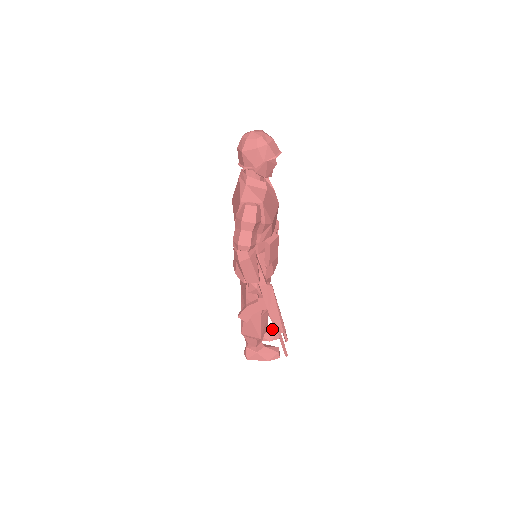
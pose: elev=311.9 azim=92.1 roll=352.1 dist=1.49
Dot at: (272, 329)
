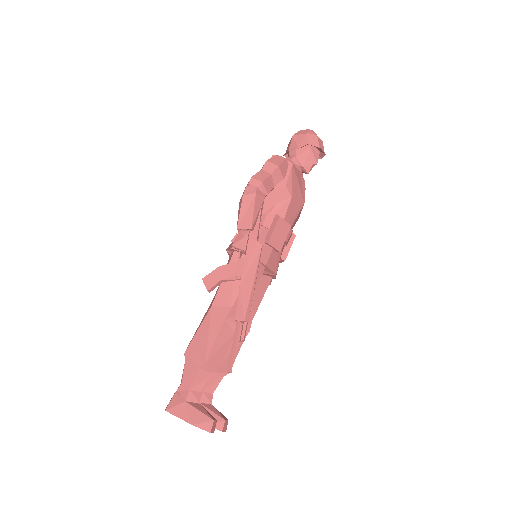
Dot at: (220, 412)
